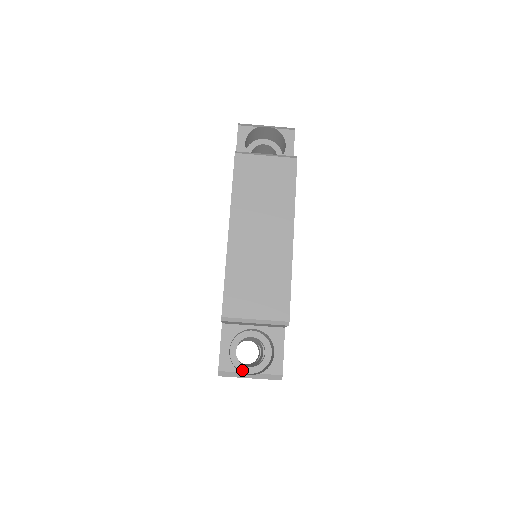
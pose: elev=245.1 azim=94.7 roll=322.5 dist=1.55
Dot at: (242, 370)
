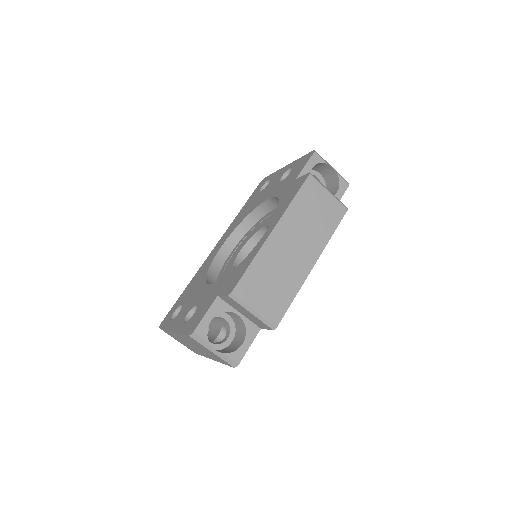
Dot at: occluded
